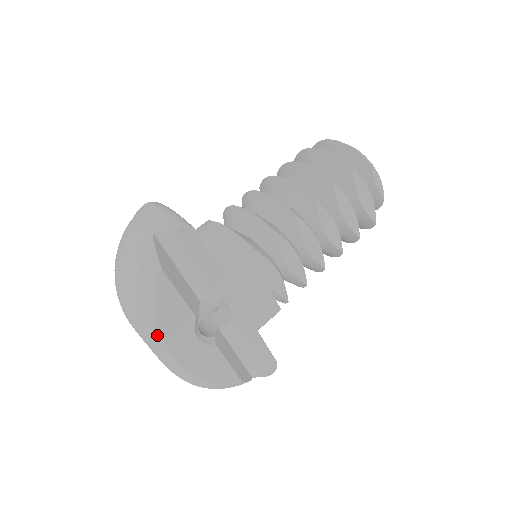
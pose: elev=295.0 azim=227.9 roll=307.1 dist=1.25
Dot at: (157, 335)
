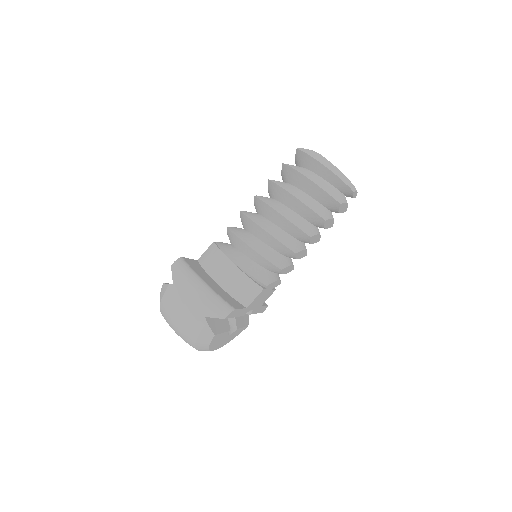
Dot at: occluded
